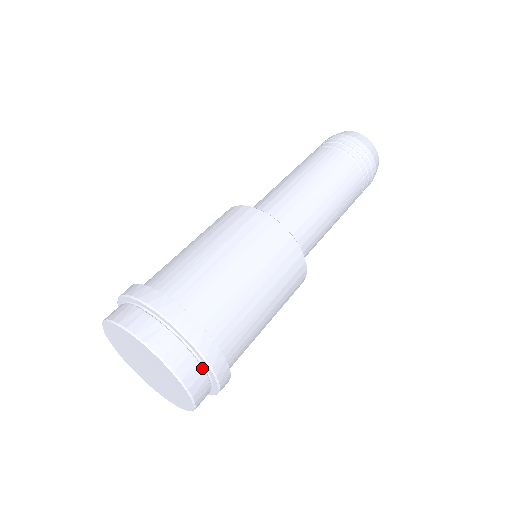
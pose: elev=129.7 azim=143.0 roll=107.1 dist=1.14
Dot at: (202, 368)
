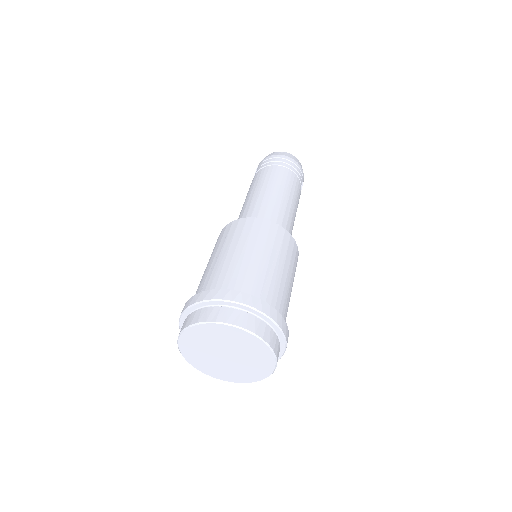
Dot at: (275, 334)
